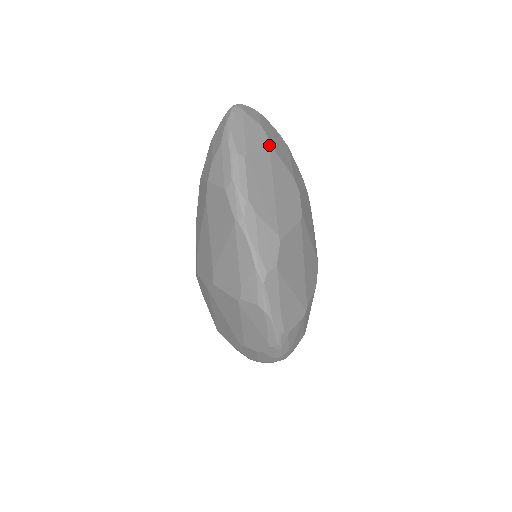
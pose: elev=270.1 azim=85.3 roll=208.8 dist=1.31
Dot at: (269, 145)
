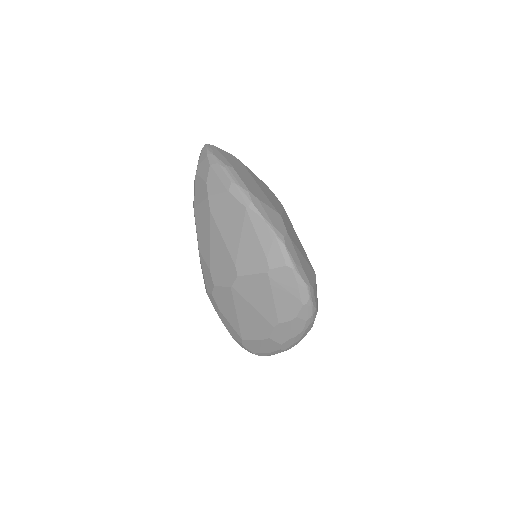
Dot at: (242, 163)
